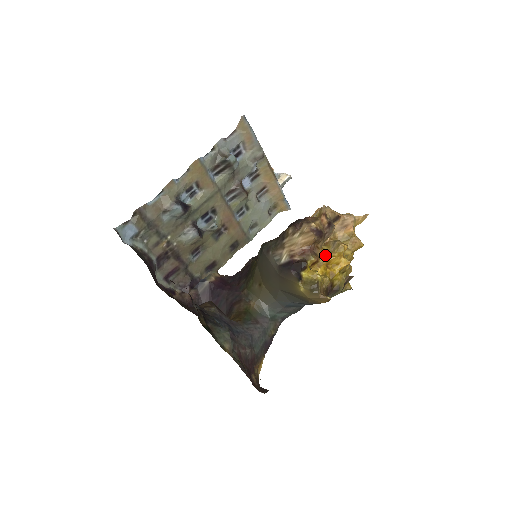
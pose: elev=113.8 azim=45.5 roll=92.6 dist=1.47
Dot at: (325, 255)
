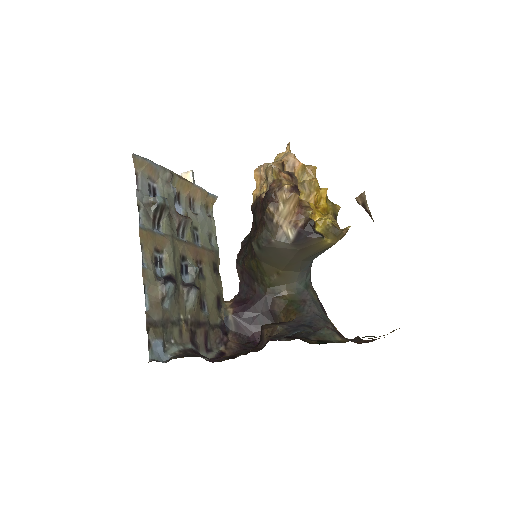
Dot at: (308, 201)
